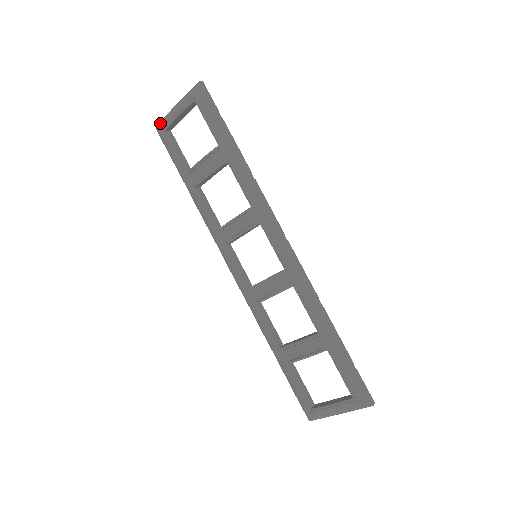
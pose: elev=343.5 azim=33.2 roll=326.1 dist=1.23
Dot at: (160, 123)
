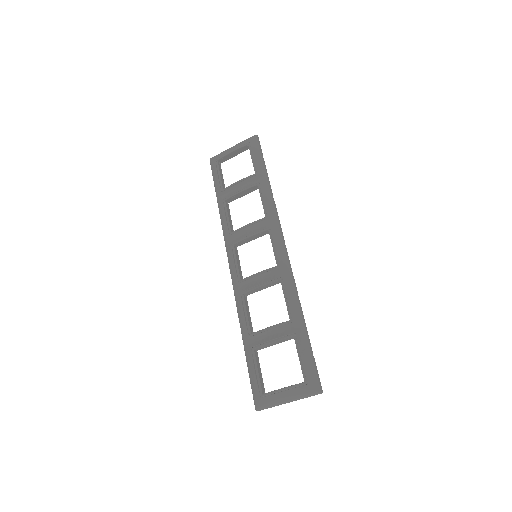
Dot at: (215, 156)
